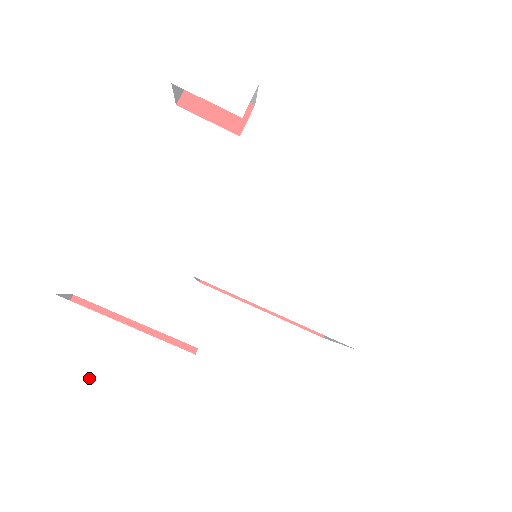
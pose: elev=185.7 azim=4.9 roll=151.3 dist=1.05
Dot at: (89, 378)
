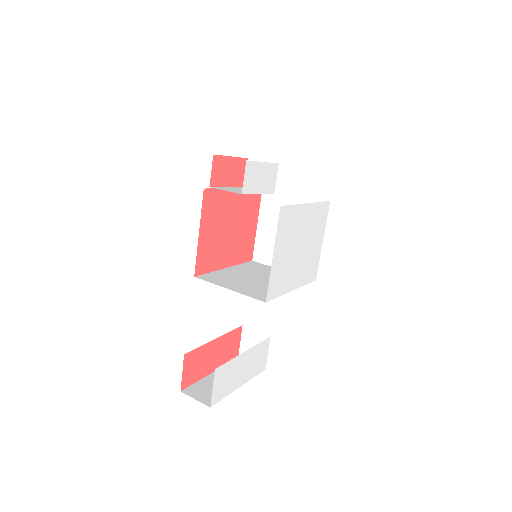
Dot at: (237, 388)
